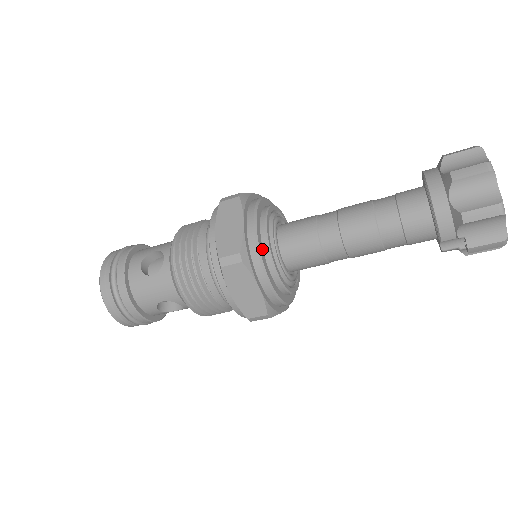
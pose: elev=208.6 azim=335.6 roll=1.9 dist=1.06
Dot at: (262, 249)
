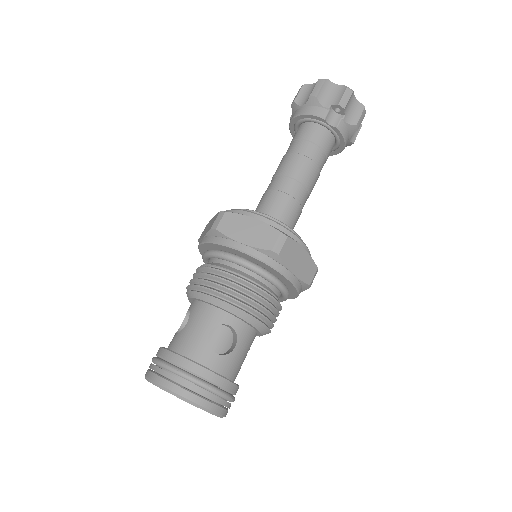
Dot at: occluded
